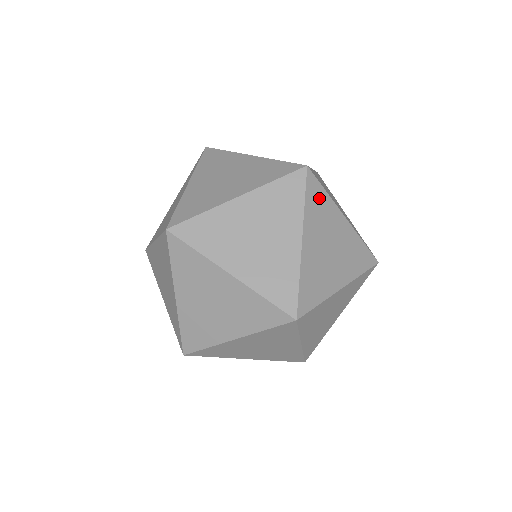
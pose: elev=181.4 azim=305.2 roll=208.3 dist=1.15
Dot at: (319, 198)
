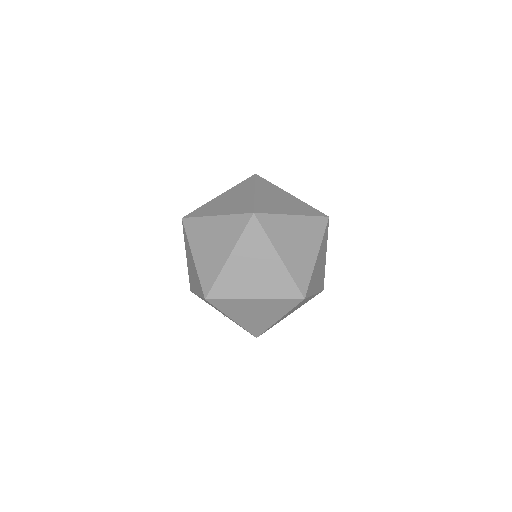
Dot at: (267, 184)
